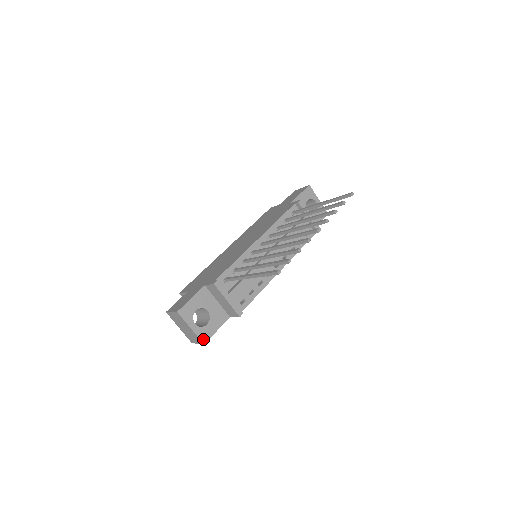
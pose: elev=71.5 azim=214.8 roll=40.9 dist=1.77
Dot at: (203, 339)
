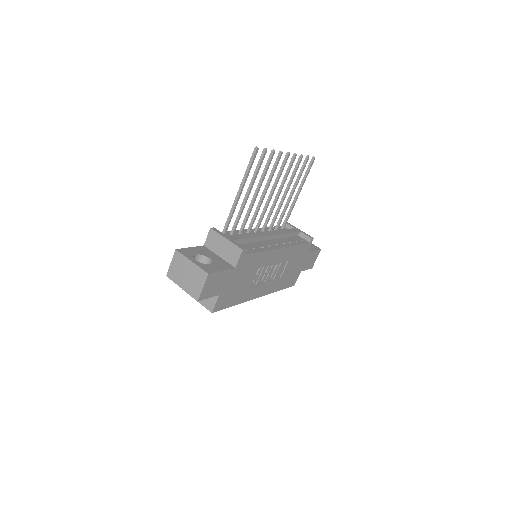
Dot at: (207, 271)
